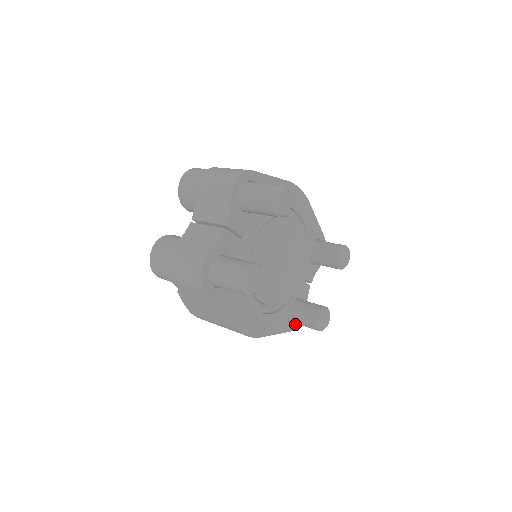
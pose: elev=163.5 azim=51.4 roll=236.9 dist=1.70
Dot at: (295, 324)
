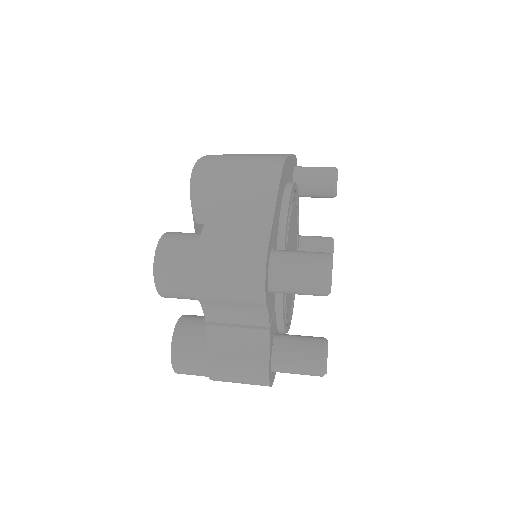
Dot at: occluded
